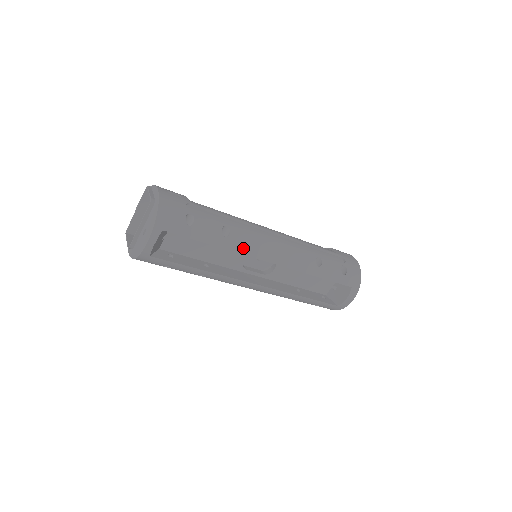
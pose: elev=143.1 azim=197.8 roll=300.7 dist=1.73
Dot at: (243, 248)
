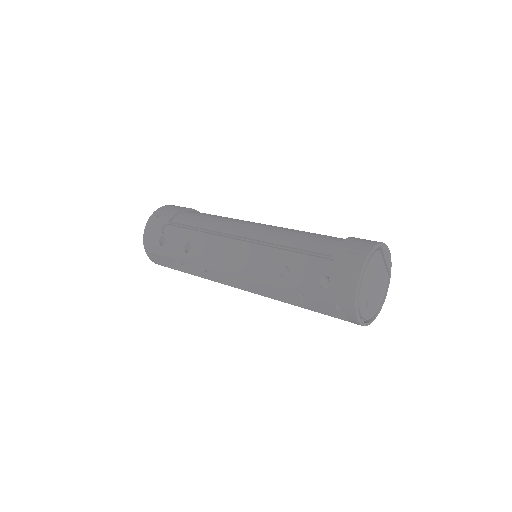
Dot at: (203, 262)
